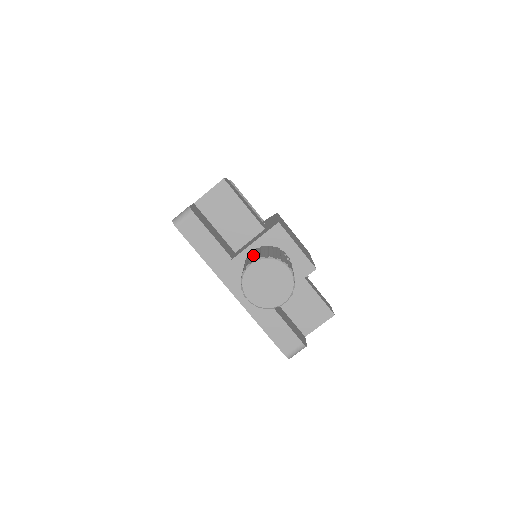
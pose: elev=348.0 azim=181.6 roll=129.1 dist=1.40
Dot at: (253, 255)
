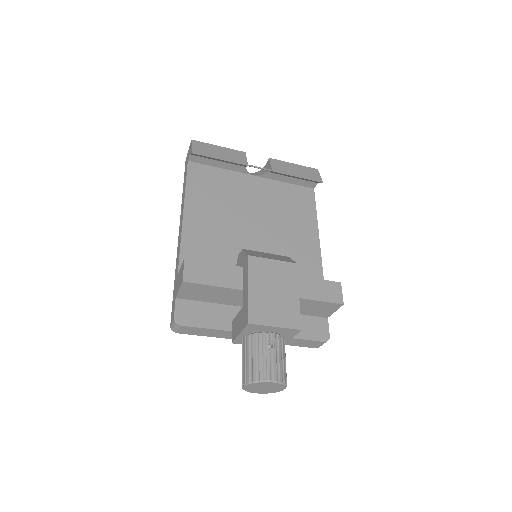
Dot at: (243, 363)
